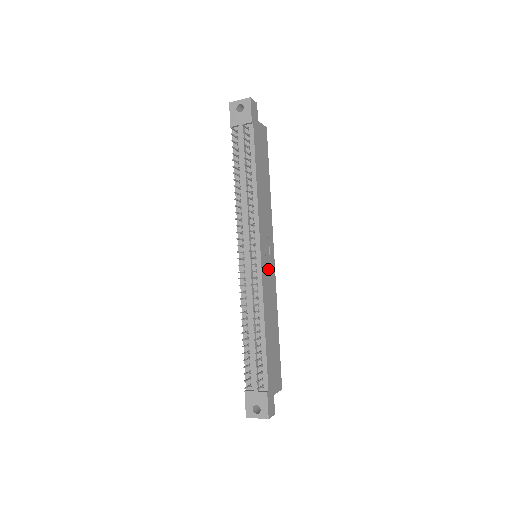
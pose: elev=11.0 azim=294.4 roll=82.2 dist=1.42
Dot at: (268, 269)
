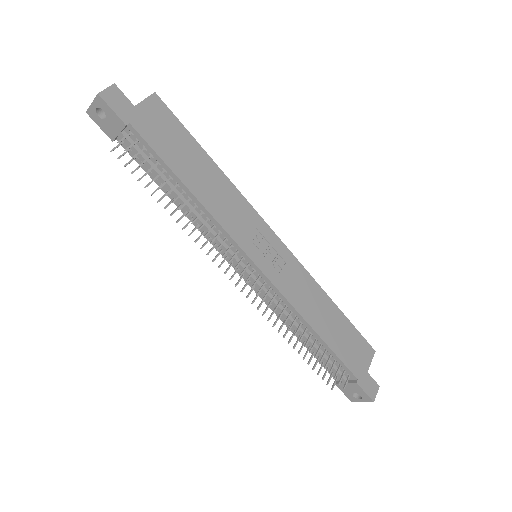
Dot at: (278, 264)
